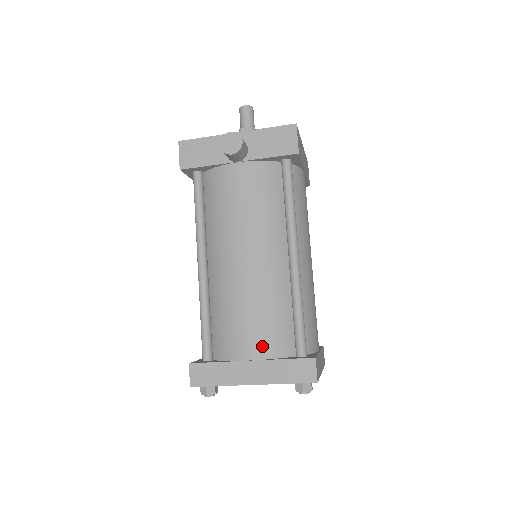
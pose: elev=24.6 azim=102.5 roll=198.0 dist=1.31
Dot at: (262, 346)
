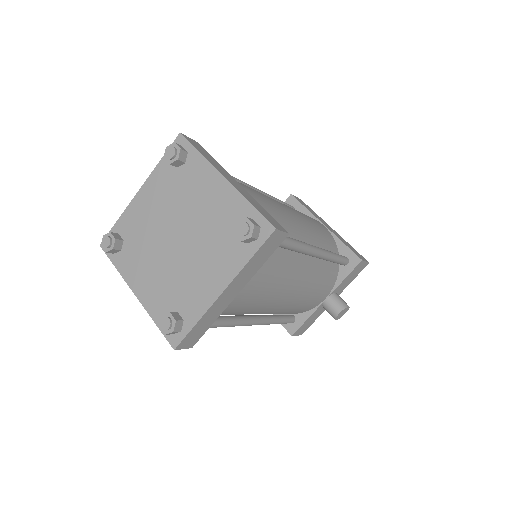
Dot at: occluded
